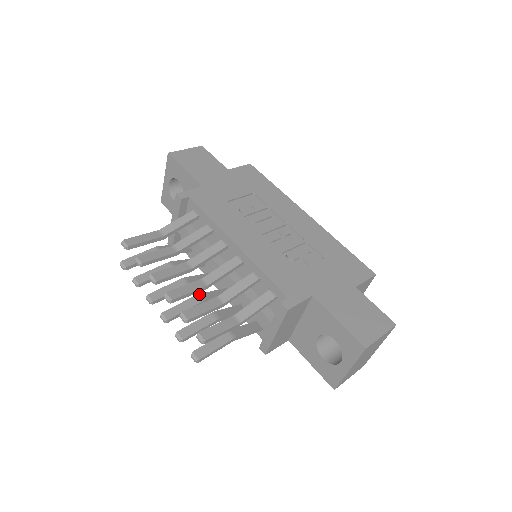
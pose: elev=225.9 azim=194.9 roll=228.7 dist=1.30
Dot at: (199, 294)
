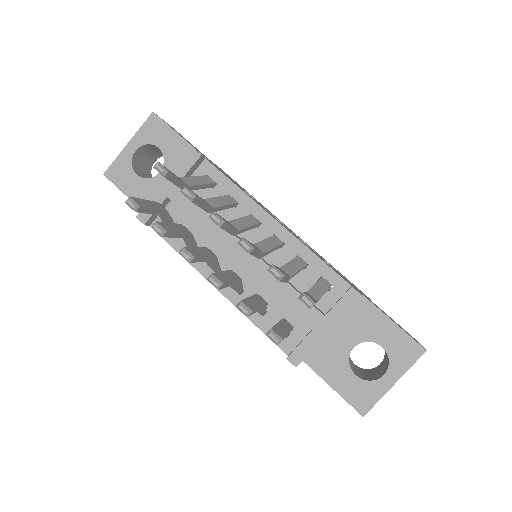
Dot at: occluded
